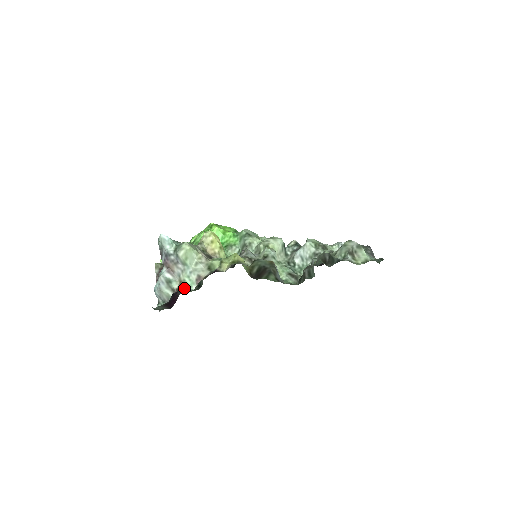
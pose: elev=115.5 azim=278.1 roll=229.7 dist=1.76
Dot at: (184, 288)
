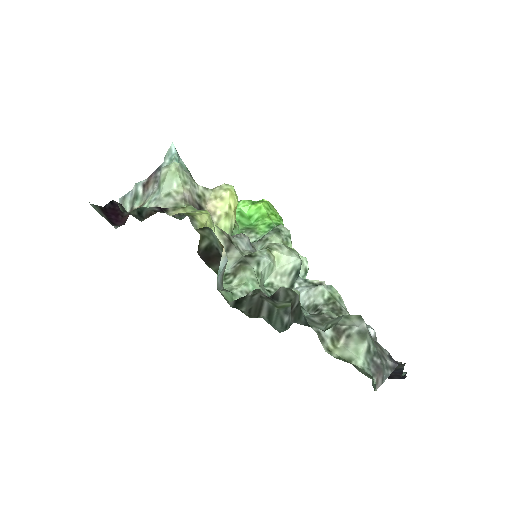
Dot at: occluded
